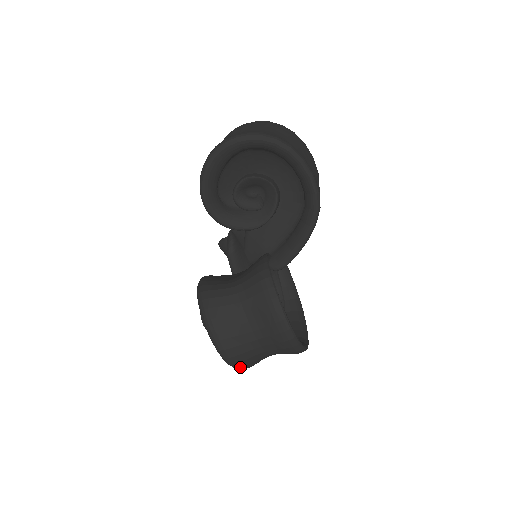
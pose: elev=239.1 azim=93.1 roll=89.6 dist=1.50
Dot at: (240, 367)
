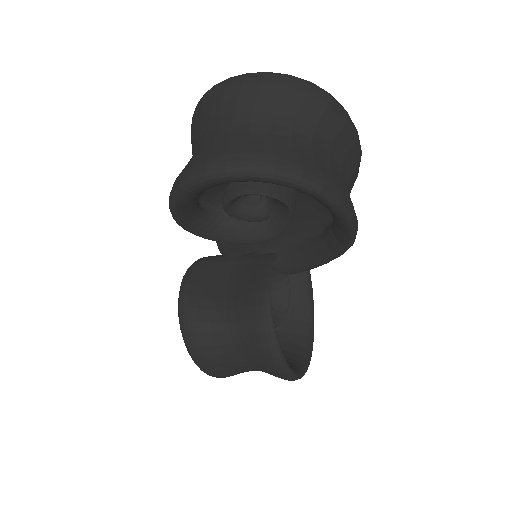
Dot at: occluded
